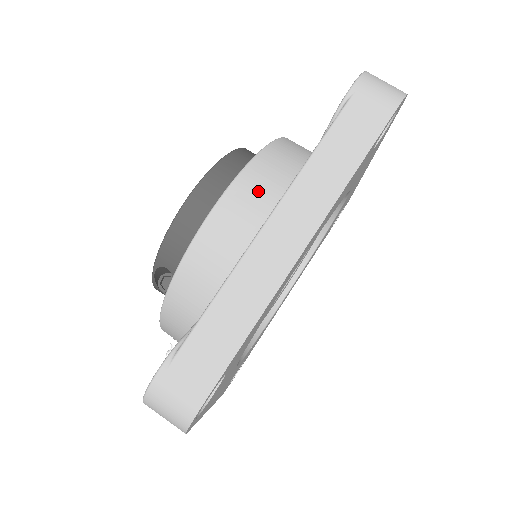
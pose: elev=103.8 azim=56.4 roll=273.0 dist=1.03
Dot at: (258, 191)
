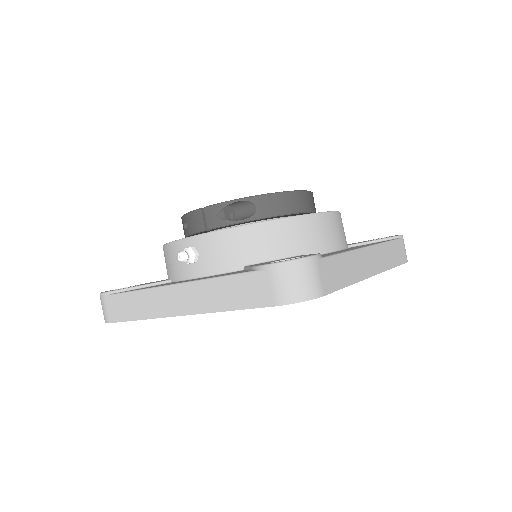
Dot at: (342, 229)
